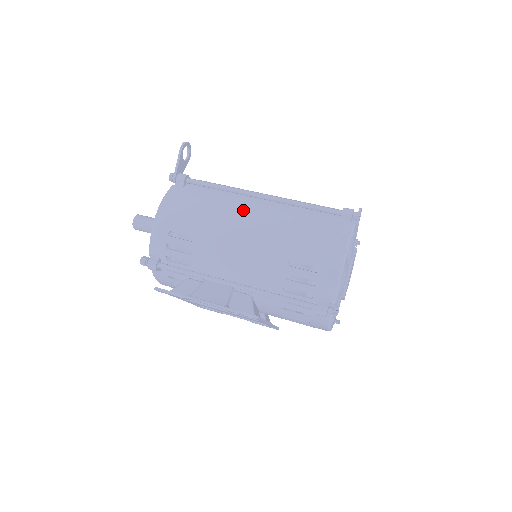
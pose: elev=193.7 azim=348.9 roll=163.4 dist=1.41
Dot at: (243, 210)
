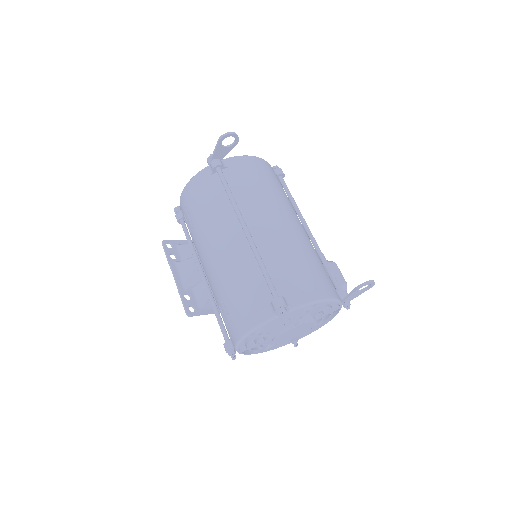
Dot at: (224, 232)
